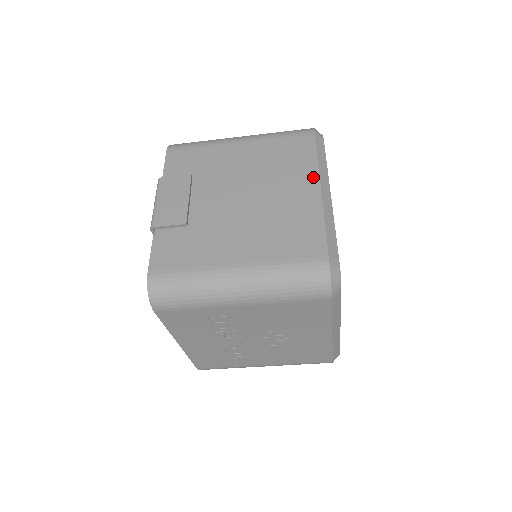
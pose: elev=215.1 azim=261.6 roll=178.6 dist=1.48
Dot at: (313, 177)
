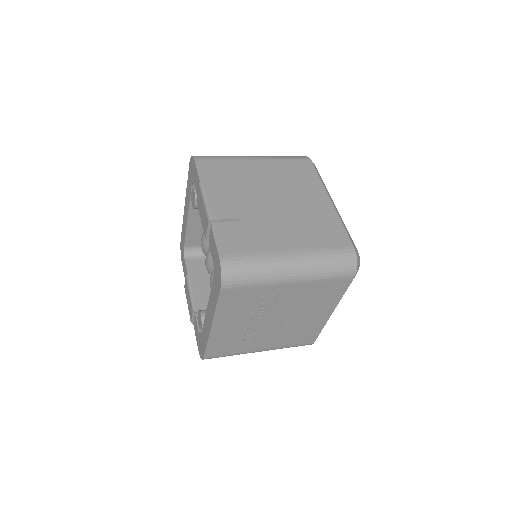
Dot at: (322, 191)
